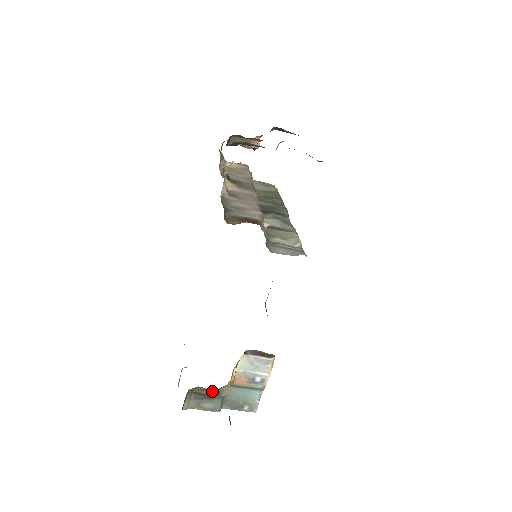
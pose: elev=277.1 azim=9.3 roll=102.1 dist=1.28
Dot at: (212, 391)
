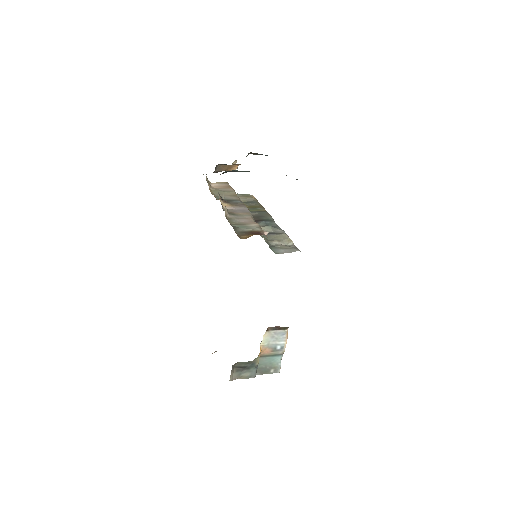
Dot at: (248, 363)
